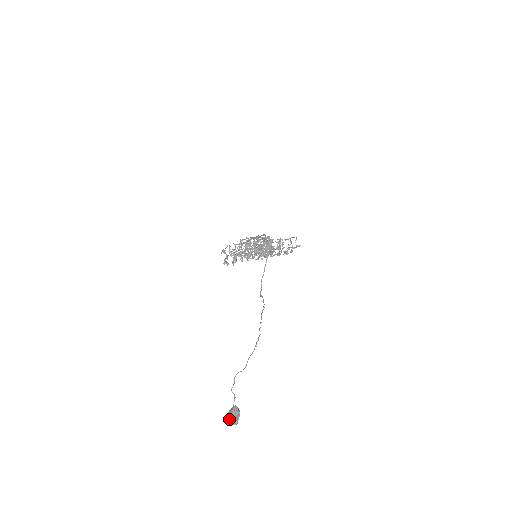
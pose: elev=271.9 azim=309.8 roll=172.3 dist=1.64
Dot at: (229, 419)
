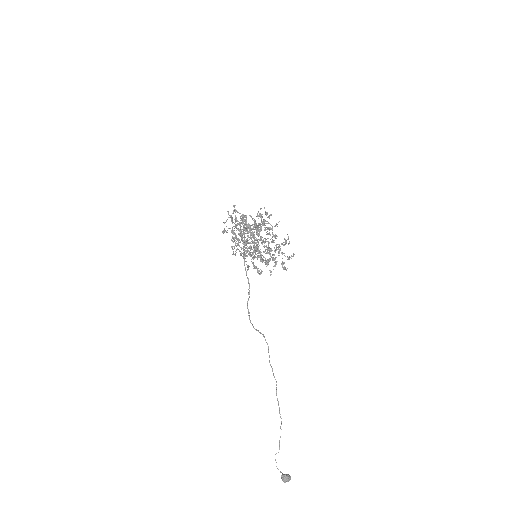
Dot at: occluded
